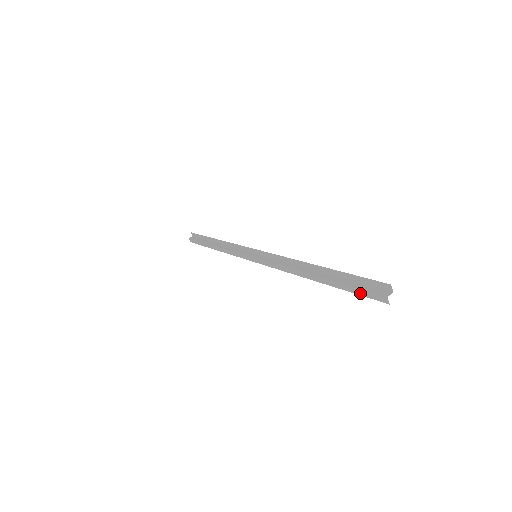
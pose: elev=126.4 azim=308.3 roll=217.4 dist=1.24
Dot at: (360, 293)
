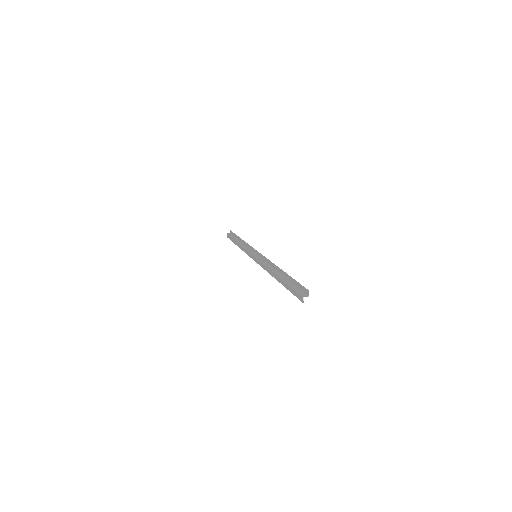
Dot at: (293, 293)
